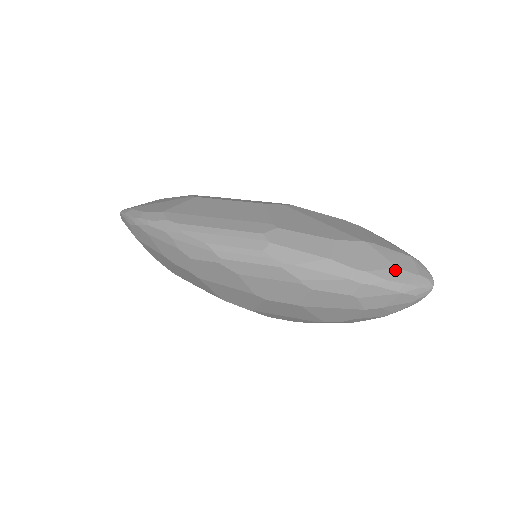
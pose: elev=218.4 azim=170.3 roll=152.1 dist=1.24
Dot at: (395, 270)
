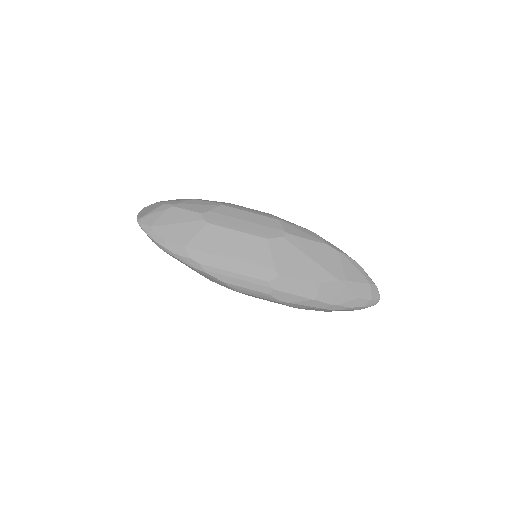
Dot at: (357, 300)
